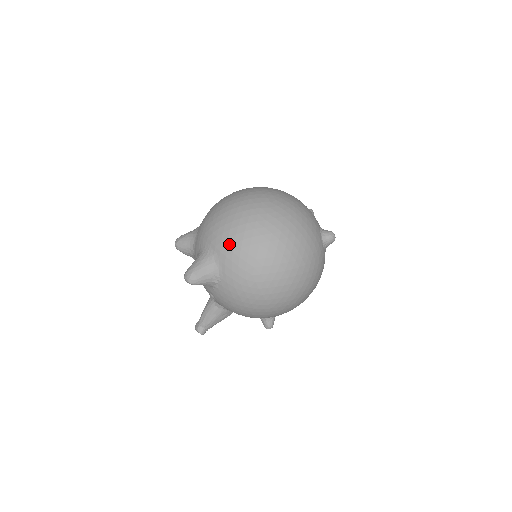
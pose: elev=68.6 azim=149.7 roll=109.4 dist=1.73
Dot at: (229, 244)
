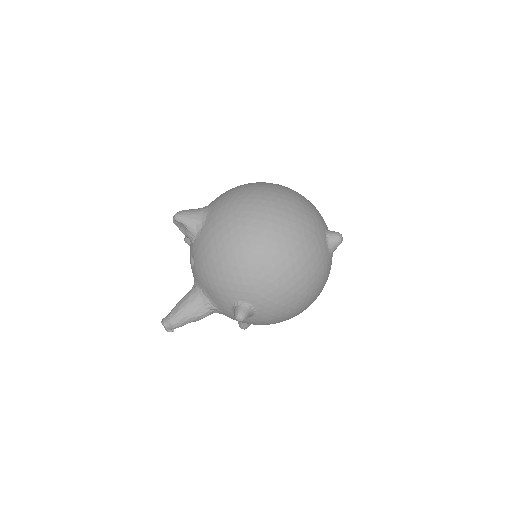
Dot at: (227, 193)
